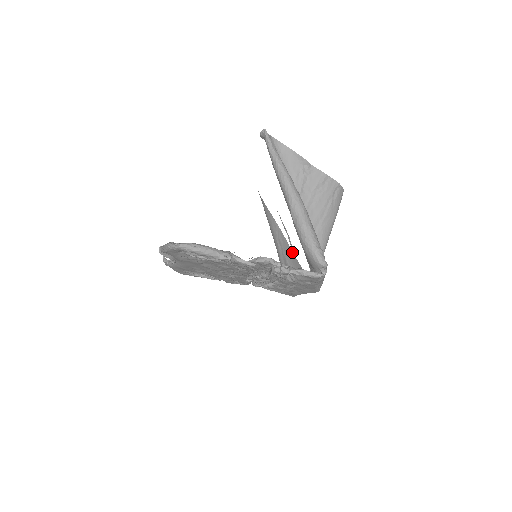
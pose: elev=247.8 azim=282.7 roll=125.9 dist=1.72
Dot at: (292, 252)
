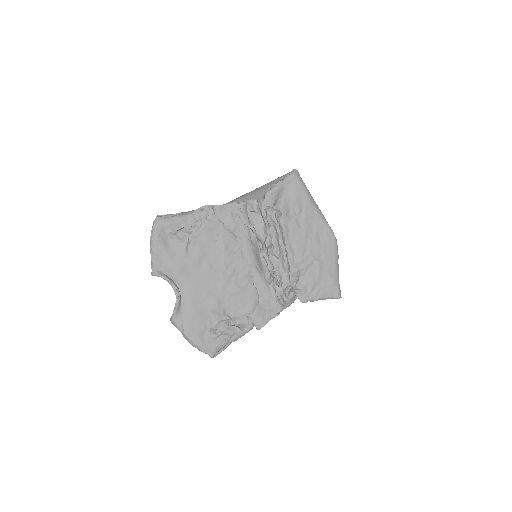
Dot at: occluded
